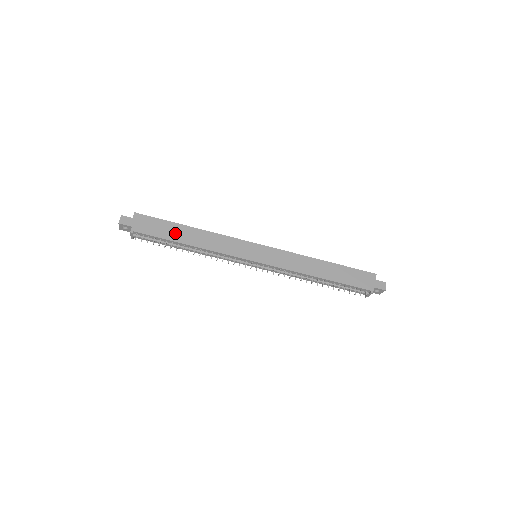
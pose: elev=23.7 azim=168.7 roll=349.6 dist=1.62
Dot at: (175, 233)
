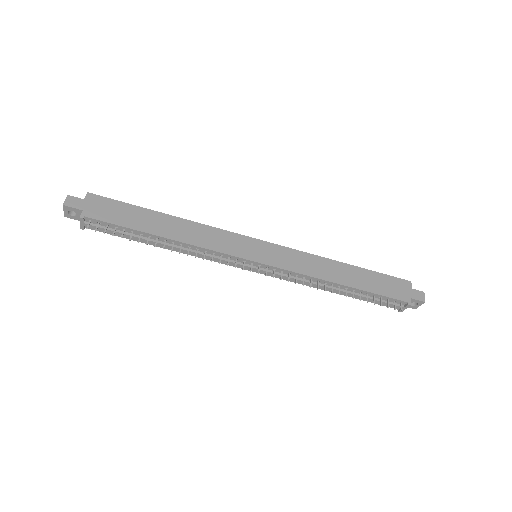
Dot at: (145, 221)
